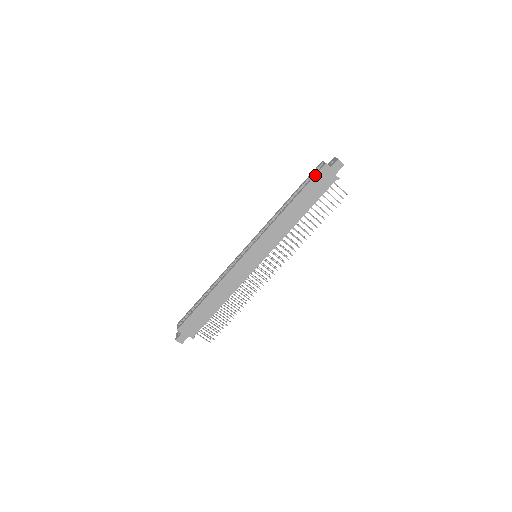
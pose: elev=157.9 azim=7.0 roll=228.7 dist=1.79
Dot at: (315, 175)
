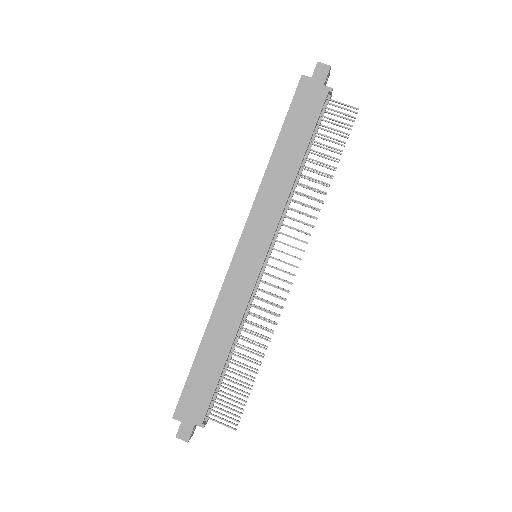
Dot at: (293, 98)
